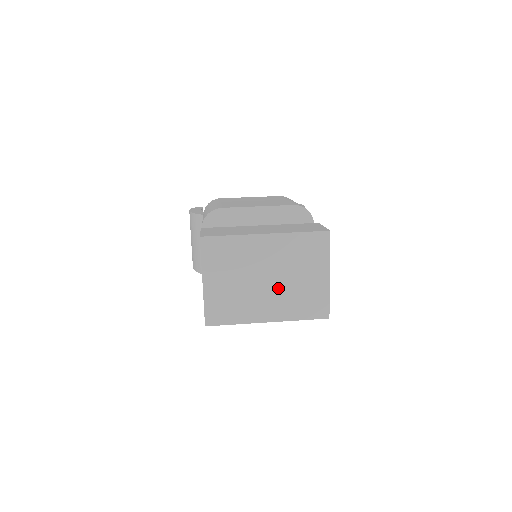
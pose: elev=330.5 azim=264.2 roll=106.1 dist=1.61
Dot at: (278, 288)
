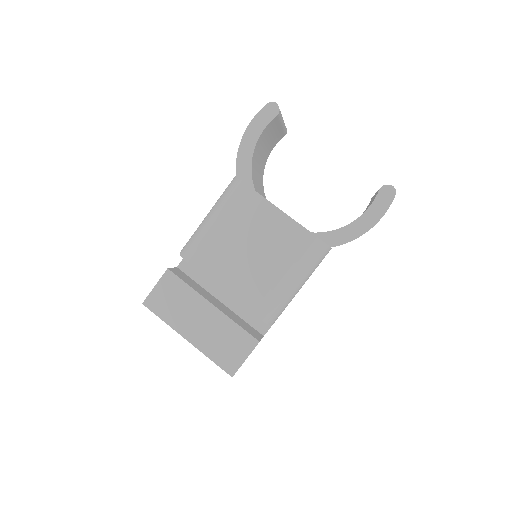
Dot at: occluded
